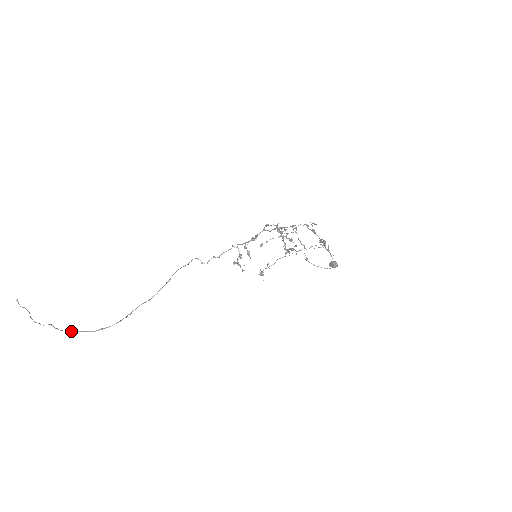
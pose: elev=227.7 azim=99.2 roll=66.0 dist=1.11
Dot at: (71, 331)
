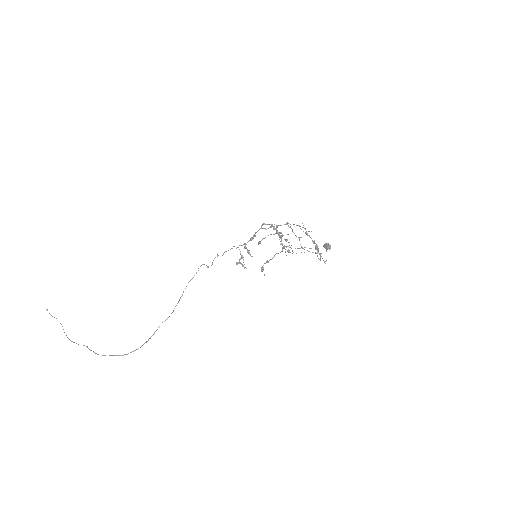
Dot at: occluded
